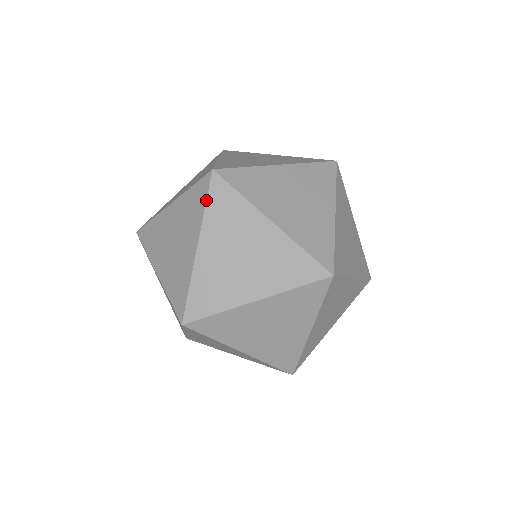
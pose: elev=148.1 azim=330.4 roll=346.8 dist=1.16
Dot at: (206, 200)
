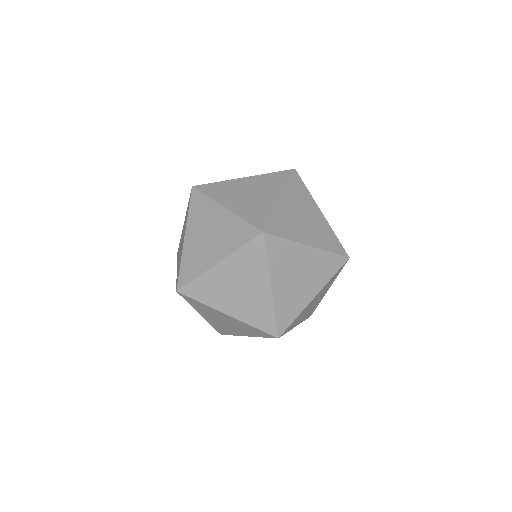
Dot at: (266, 255)
